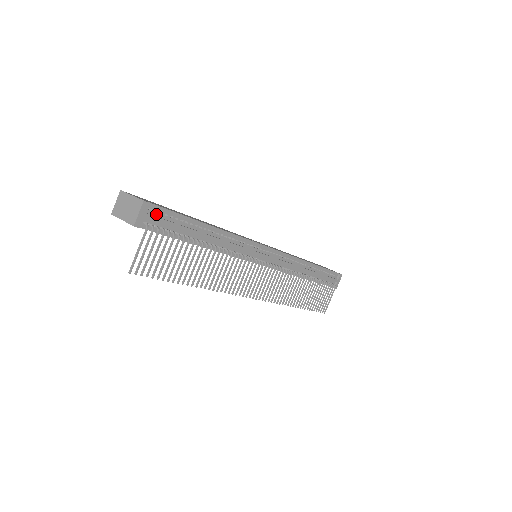
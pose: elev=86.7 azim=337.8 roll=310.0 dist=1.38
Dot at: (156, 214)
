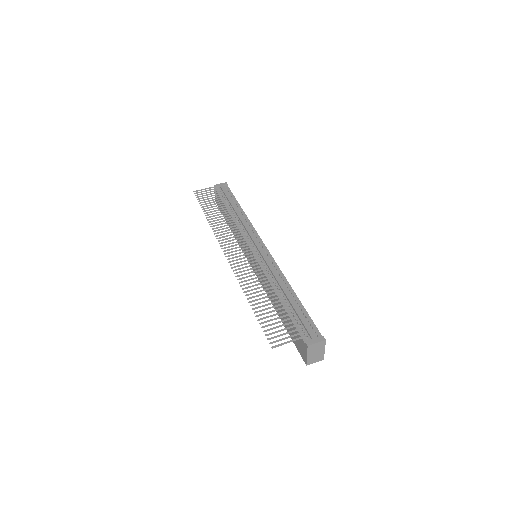
Dot at: (226, 190)
